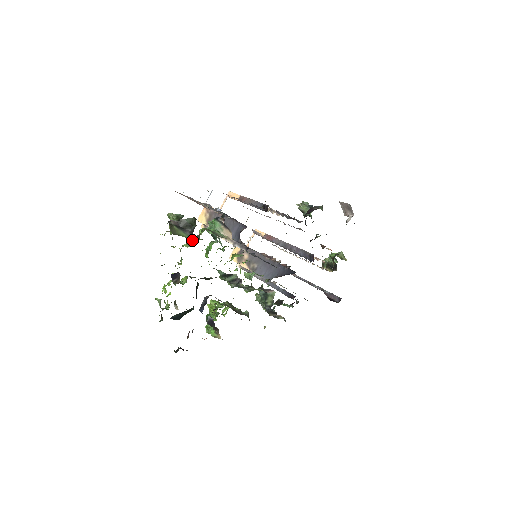
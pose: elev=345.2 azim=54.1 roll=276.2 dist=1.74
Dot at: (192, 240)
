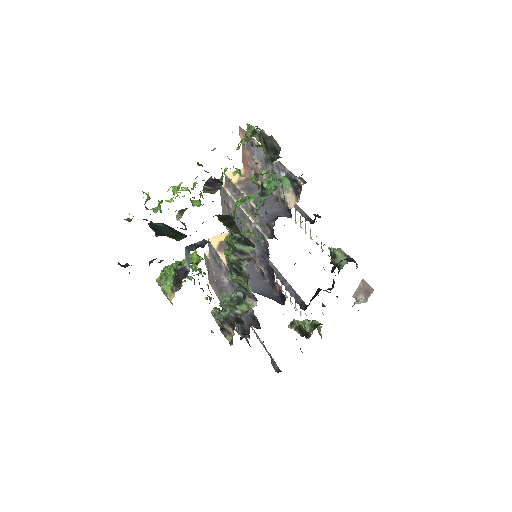
Dot at: (267, 166)
